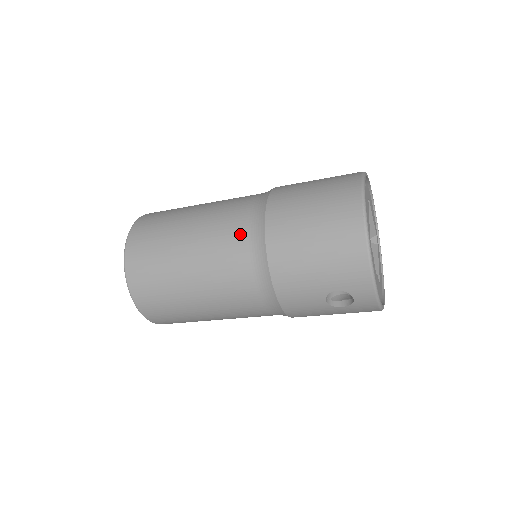
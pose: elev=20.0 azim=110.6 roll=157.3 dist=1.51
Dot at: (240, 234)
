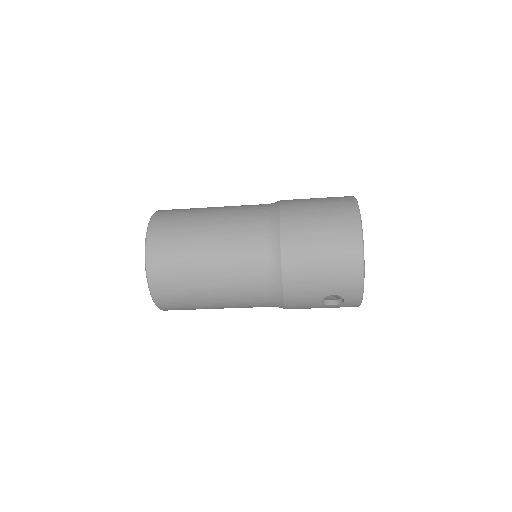
Dot at: (257, 245)
